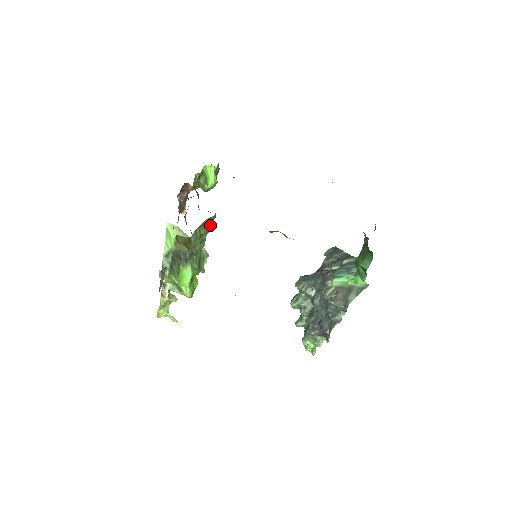
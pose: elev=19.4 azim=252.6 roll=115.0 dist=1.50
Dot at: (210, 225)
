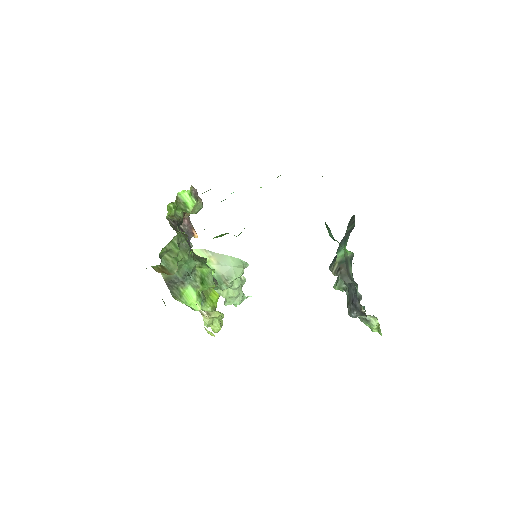
Dot at: (177, 248)
